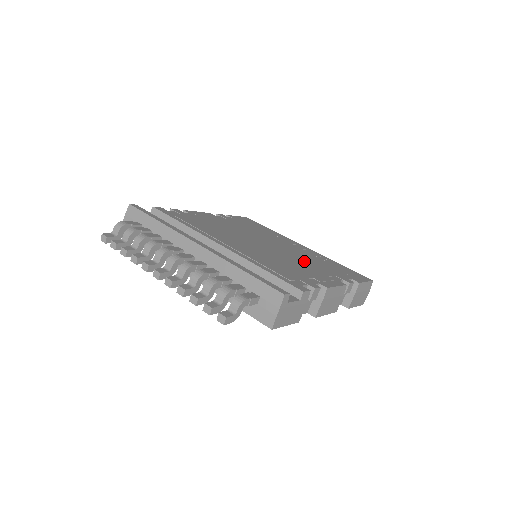
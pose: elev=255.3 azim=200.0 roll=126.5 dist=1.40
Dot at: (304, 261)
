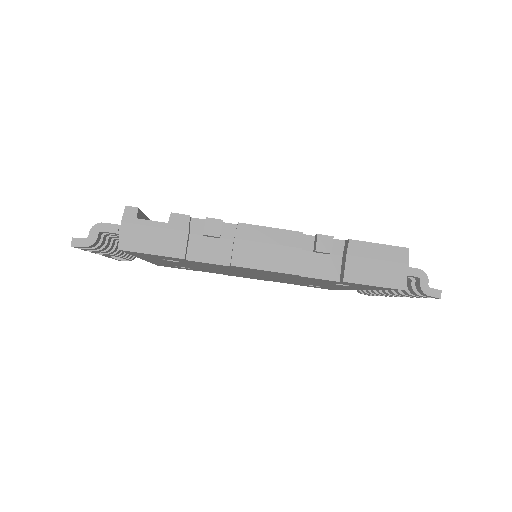
Dot at: occluded
